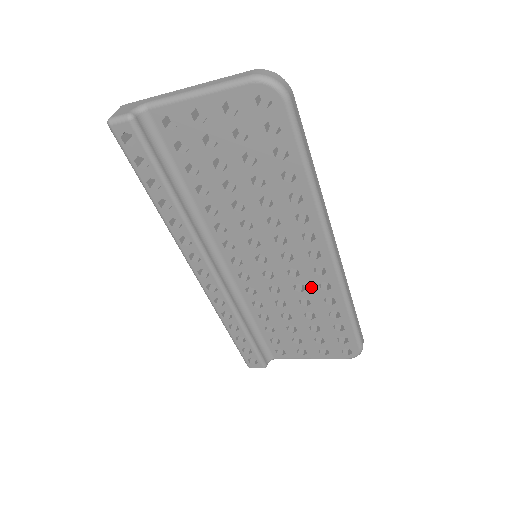
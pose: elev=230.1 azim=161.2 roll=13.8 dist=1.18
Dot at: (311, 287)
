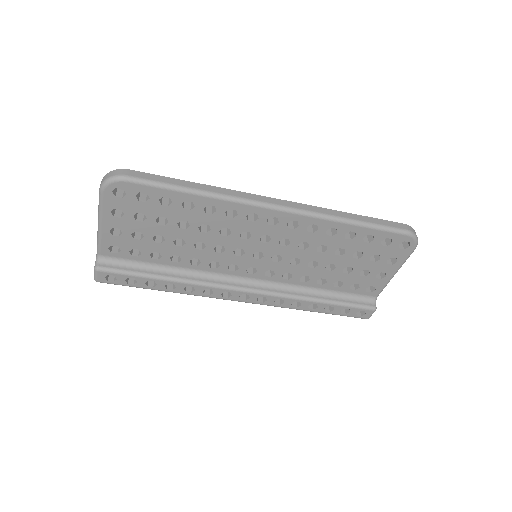
Dot at: (307, 238)
